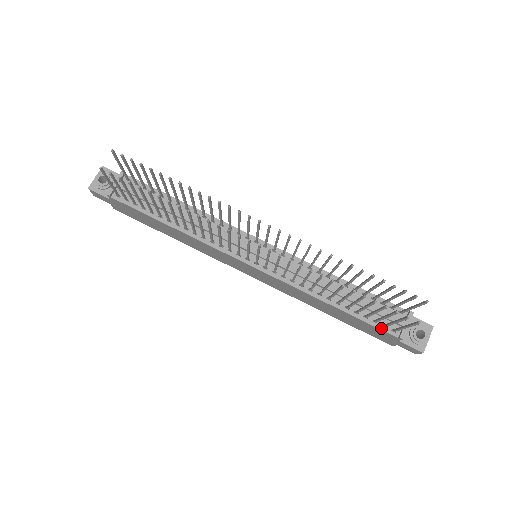
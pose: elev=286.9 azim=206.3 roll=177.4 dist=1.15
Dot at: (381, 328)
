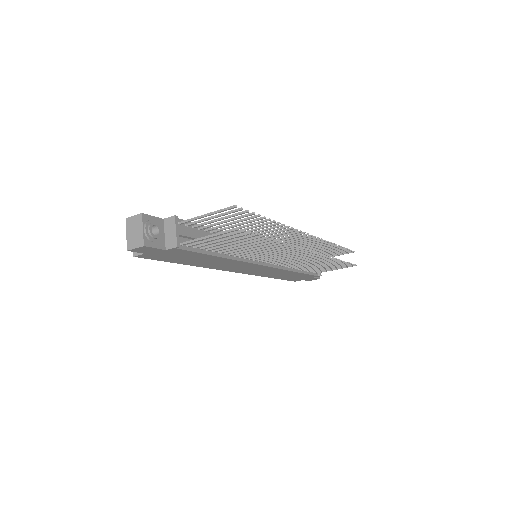
Dot at: (313, 274)
